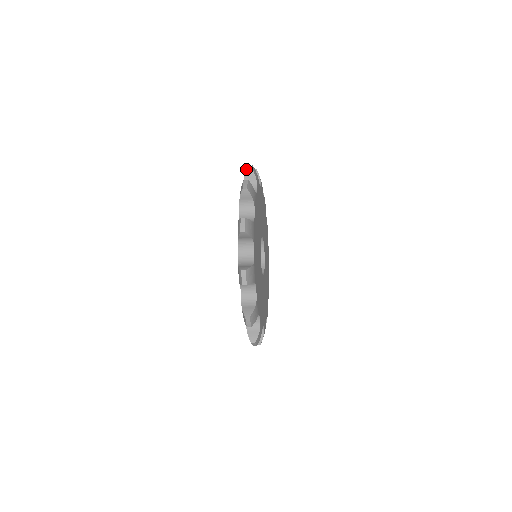
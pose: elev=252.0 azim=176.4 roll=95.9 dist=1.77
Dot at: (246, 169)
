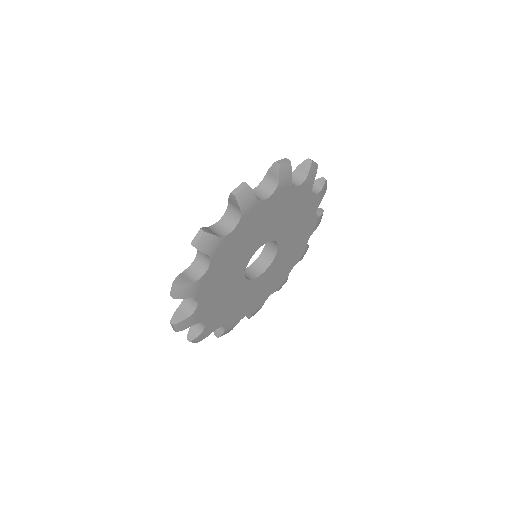
Dot at: (273, 163)
